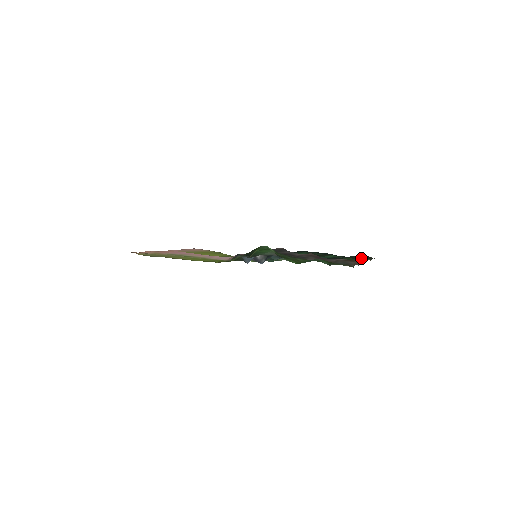
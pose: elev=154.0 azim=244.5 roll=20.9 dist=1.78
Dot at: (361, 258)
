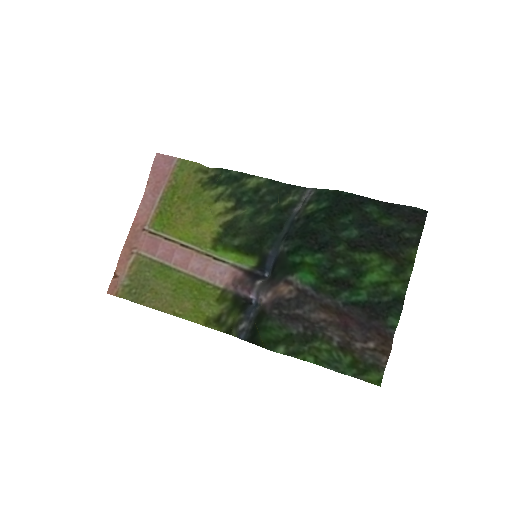
Dot at: (404, 234)
